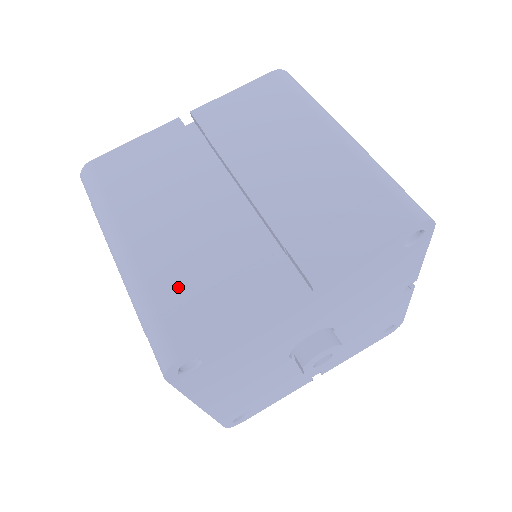
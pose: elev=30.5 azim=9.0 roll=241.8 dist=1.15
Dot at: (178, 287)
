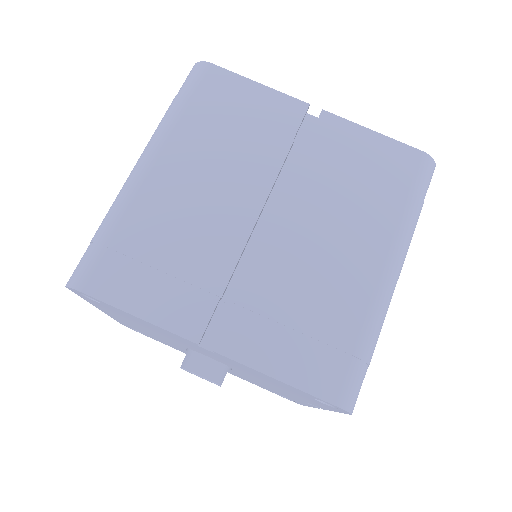
Dot at: (140, 241)
